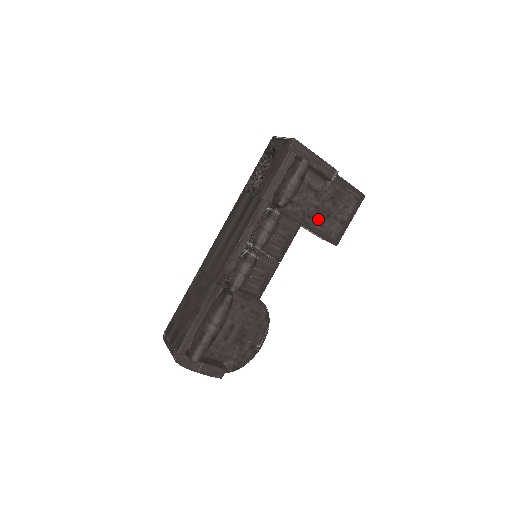
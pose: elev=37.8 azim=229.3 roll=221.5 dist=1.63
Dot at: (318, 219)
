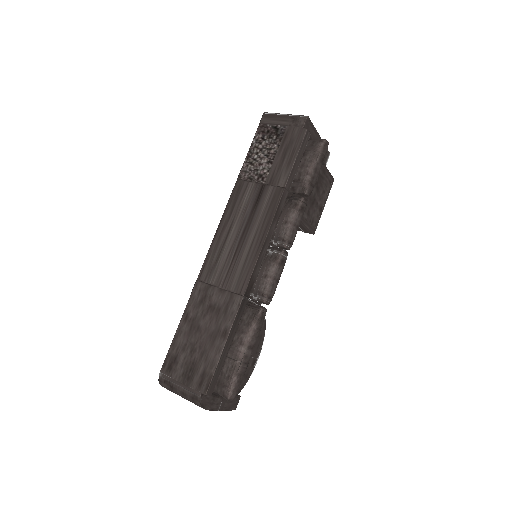
Dot at: (306, 207)
